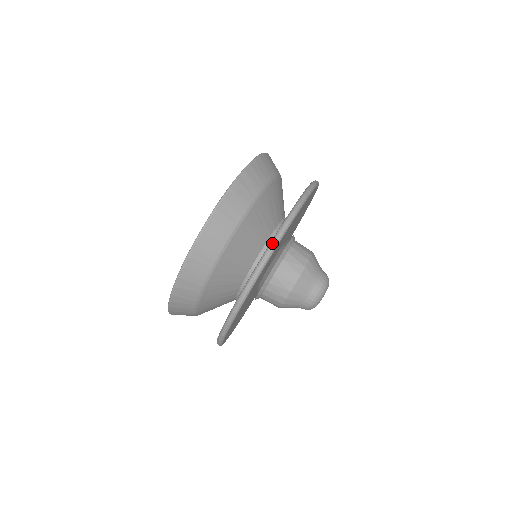
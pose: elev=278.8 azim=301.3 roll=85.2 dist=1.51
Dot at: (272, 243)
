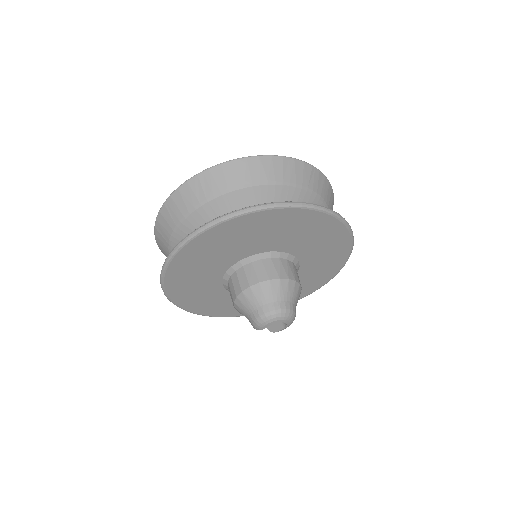
Dot at: occluded
